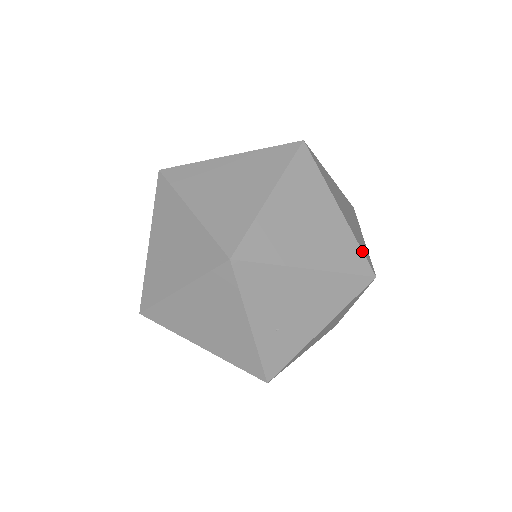
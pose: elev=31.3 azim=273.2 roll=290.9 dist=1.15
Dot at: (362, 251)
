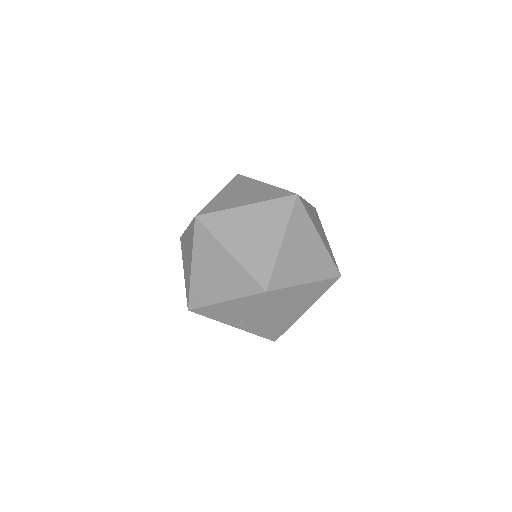
Dot at: occluded
